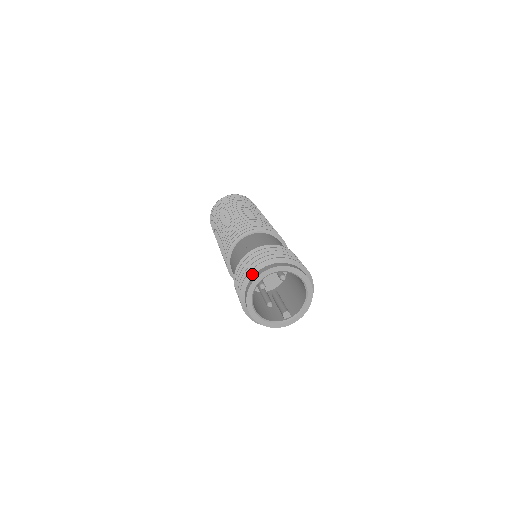
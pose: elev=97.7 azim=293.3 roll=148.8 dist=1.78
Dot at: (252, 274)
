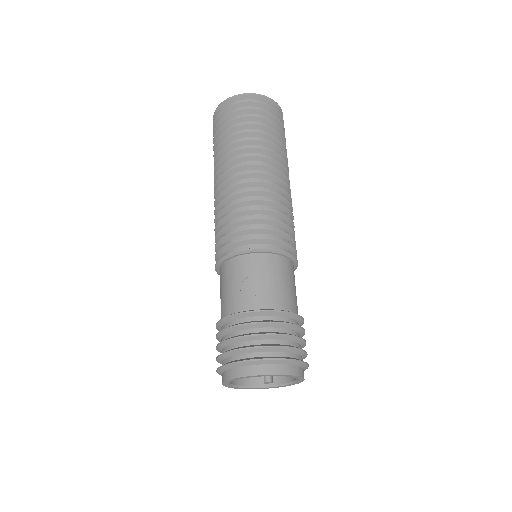
Dot at: (234, 366)
